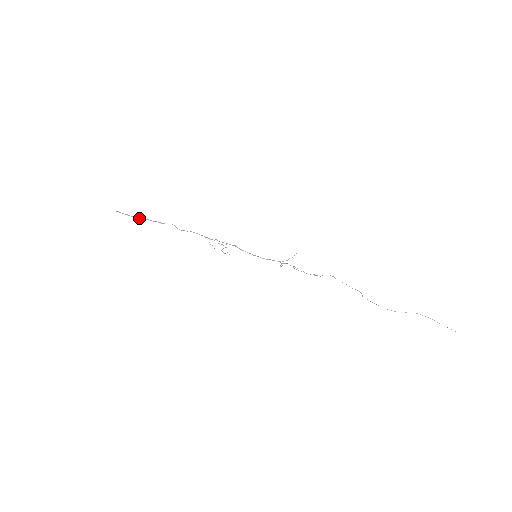
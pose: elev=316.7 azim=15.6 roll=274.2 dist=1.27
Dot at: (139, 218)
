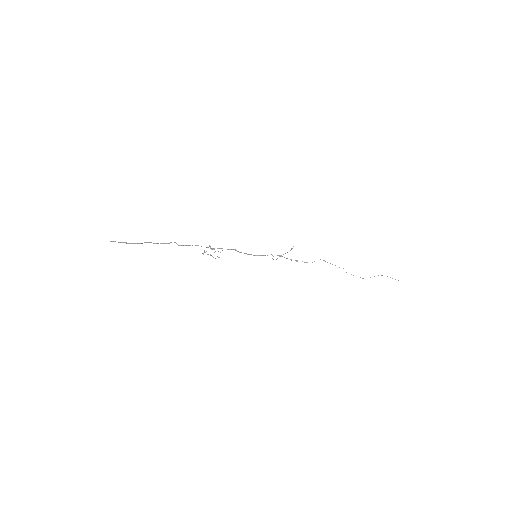
Dot at: (138, 243)
